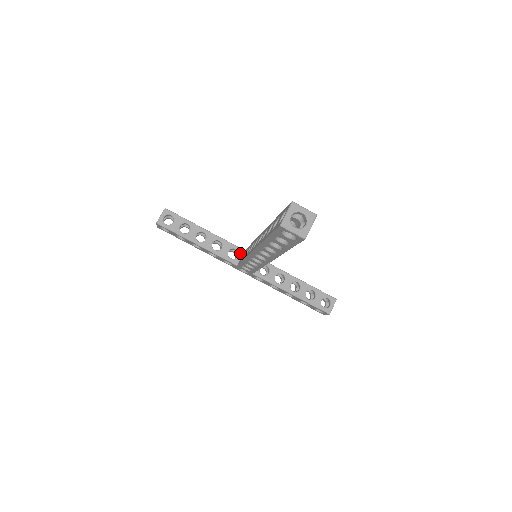
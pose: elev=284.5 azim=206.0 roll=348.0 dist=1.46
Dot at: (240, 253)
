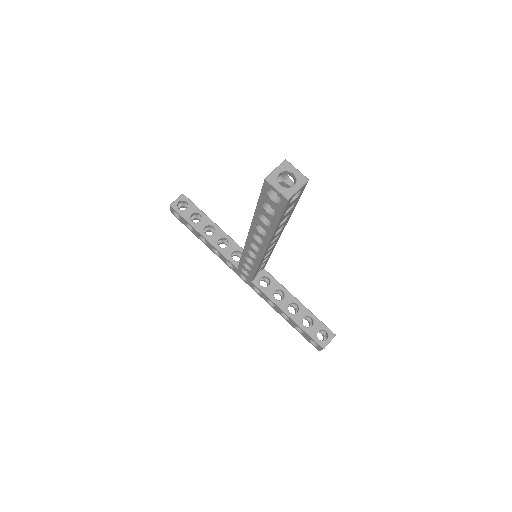
Dot at: occluded
